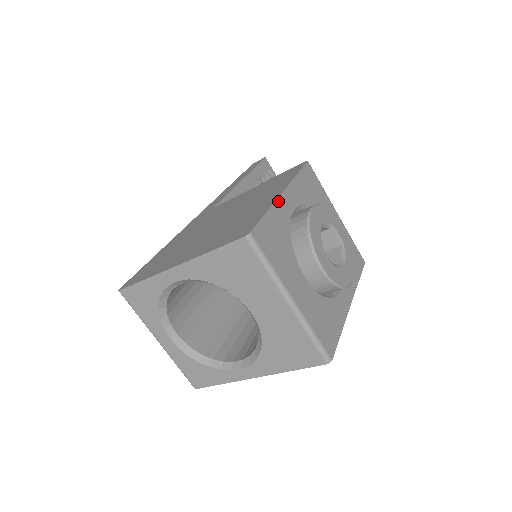
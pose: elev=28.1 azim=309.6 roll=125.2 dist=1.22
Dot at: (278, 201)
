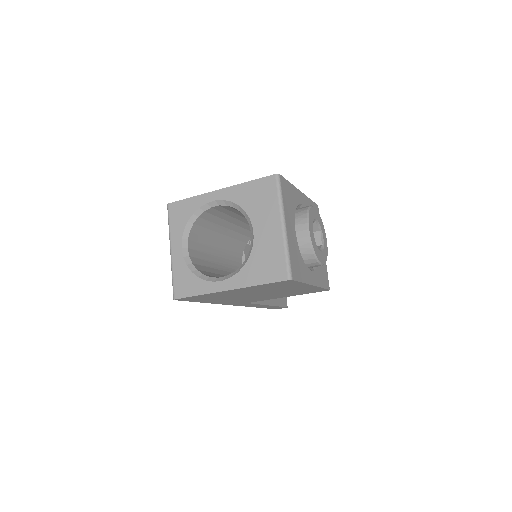
Dot at: (297, 189)
